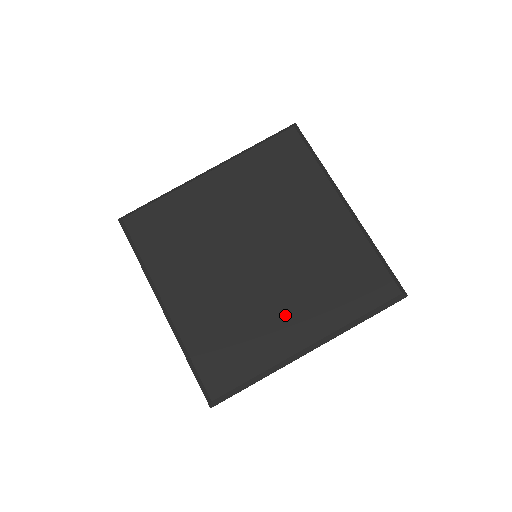
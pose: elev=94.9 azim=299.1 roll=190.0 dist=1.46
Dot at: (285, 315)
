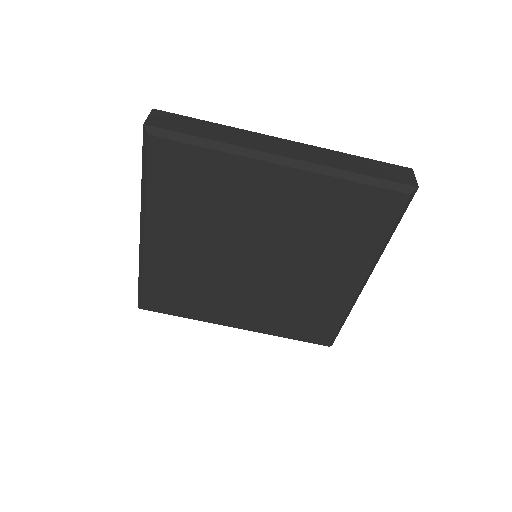
Dot at: (324, 278)
